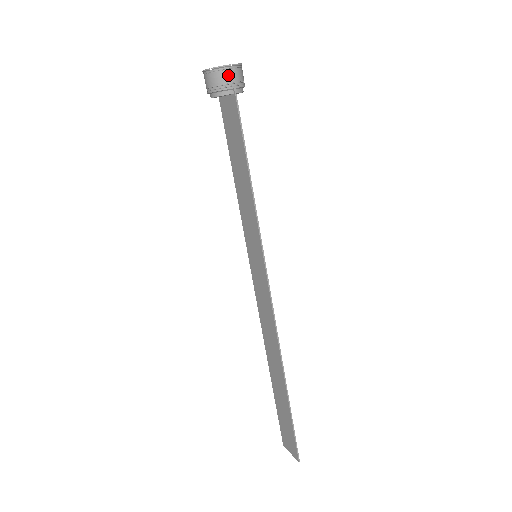
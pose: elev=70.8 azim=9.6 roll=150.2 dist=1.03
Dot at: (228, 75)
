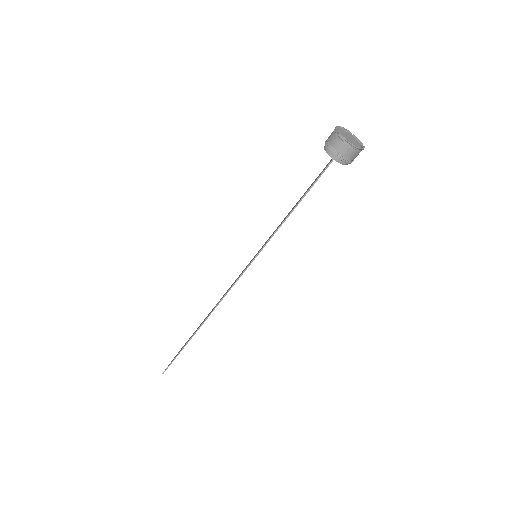
Dot at: (340, 145)
